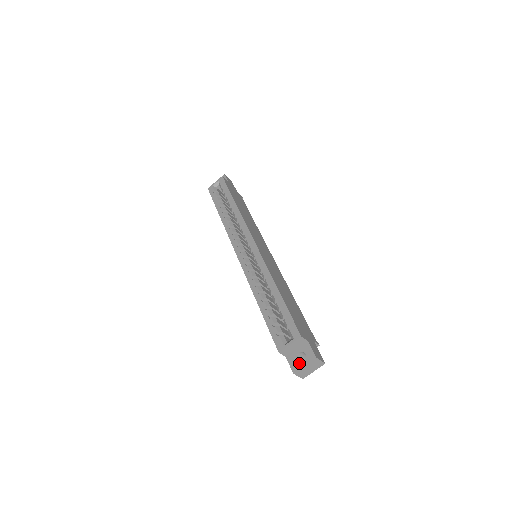
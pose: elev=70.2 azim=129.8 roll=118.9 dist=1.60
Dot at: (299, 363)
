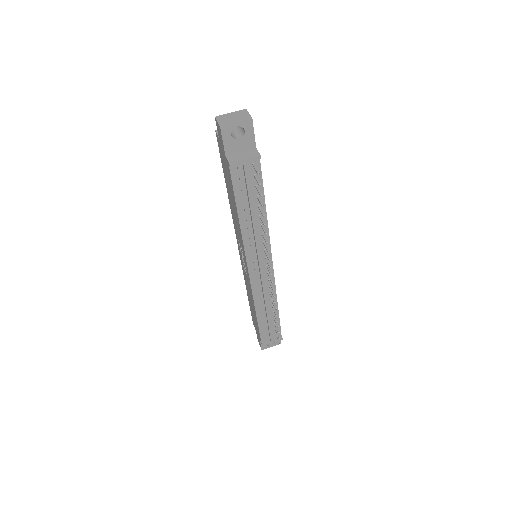
Dot at: occluded
